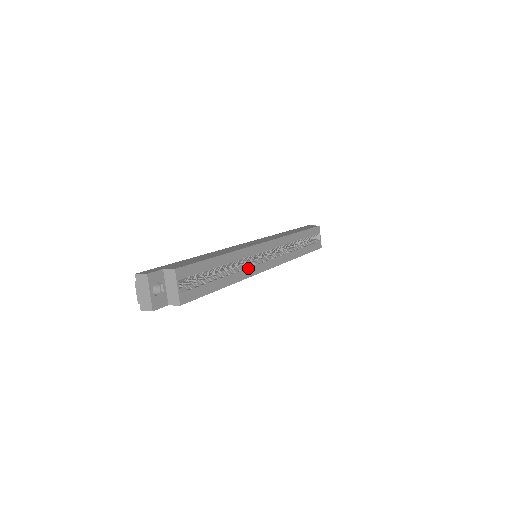
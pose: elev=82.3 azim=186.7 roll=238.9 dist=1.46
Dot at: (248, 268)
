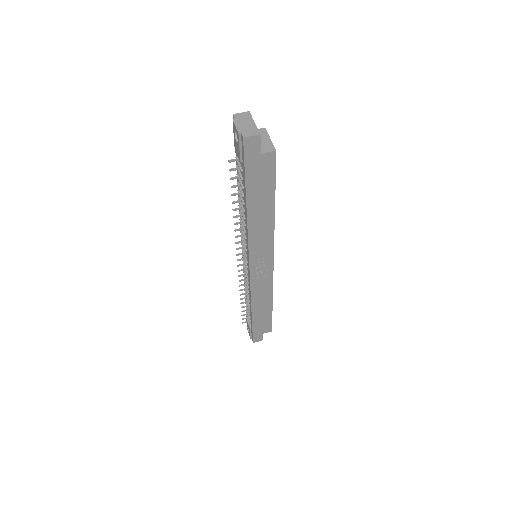
Dot at: occluded
